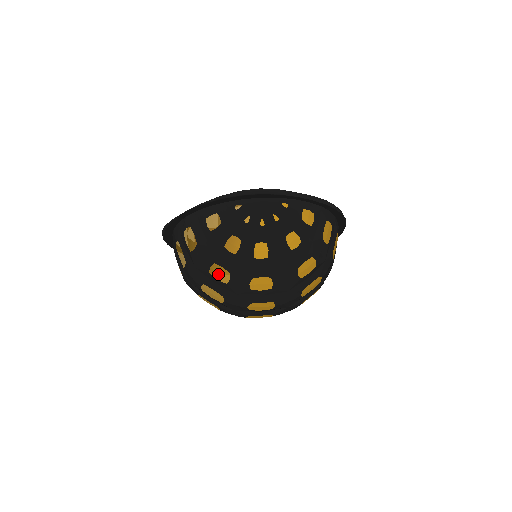
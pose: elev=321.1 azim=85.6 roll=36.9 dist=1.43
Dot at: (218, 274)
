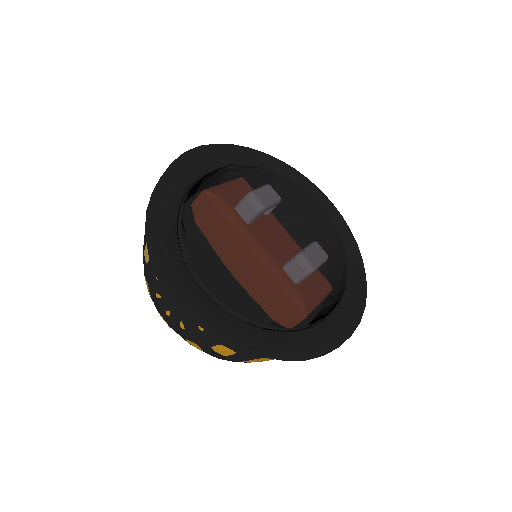
Dot at: occluded
